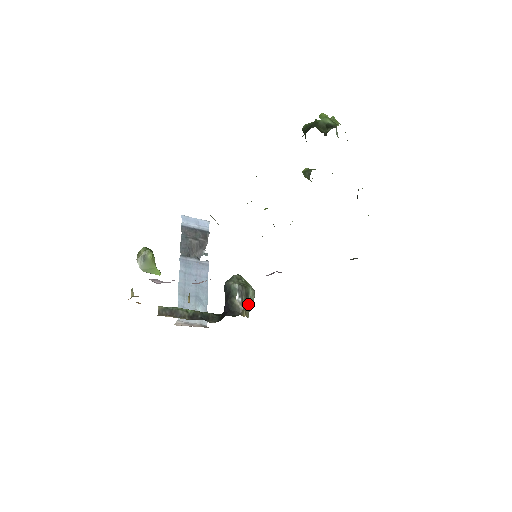
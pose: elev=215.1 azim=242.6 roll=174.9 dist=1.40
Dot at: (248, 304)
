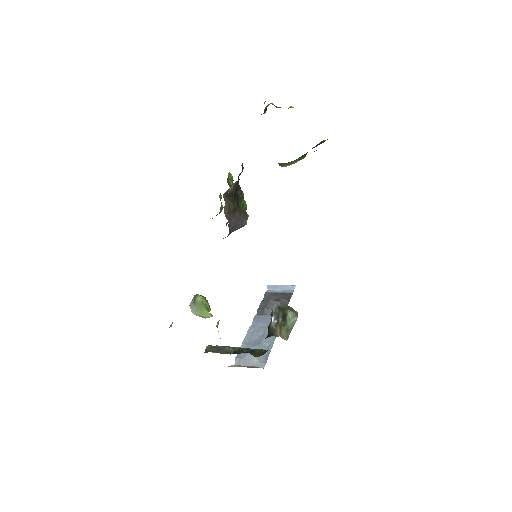
Dot at: (286, 326)
